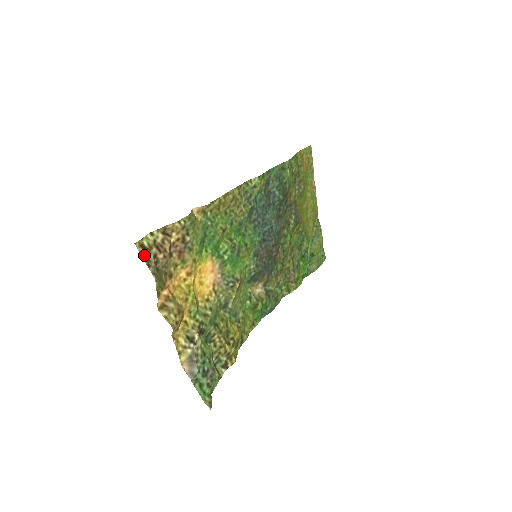
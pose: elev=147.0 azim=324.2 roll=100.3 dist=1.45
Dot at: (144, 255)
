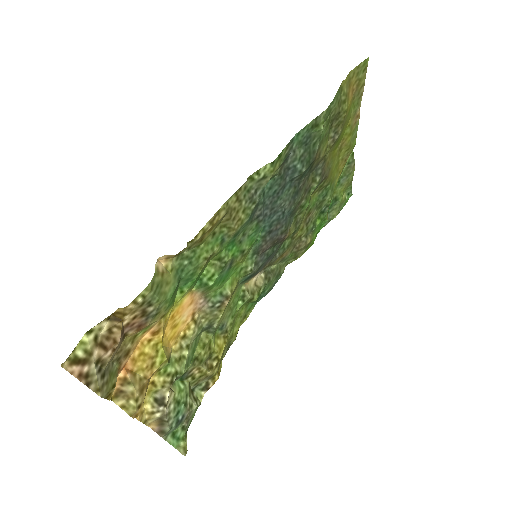
Dot at: (79, 372)
